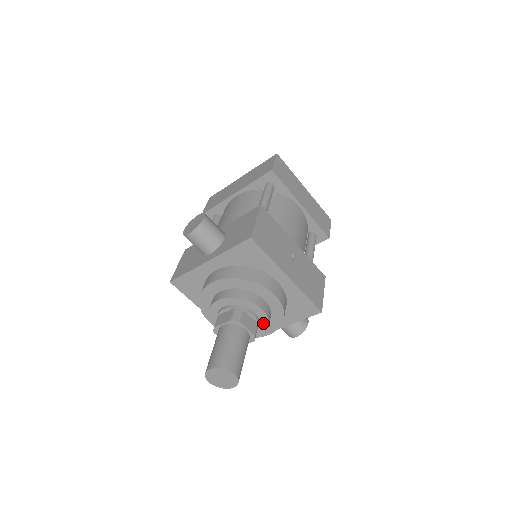
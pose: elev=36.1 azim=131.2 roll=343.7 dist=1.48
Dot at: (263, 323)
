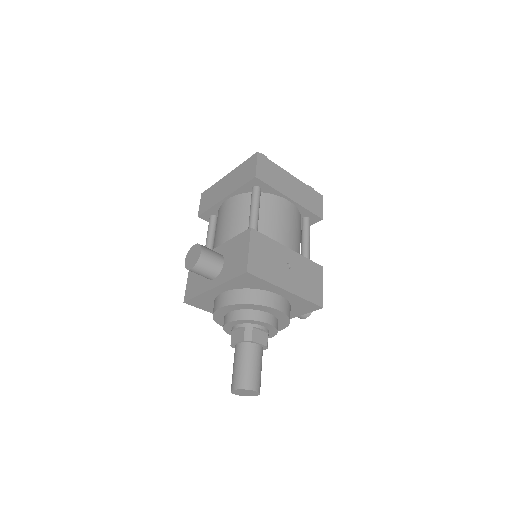
Dot at: (272, 331)
